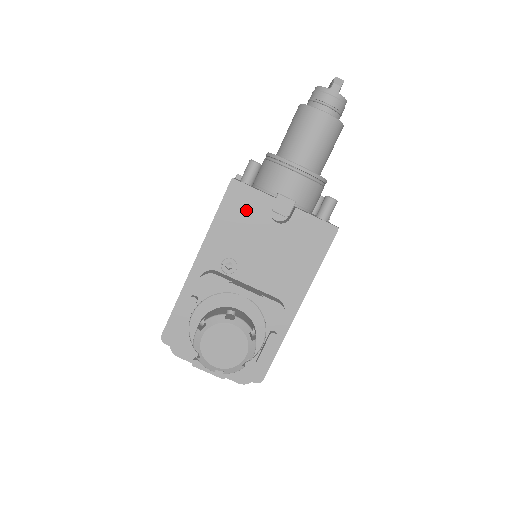
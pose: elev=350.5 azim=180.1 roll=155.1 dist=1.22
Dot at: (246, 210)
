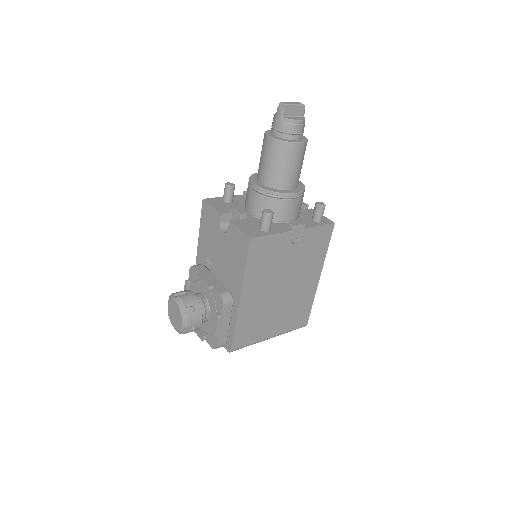
Dot at: (210, 222)
